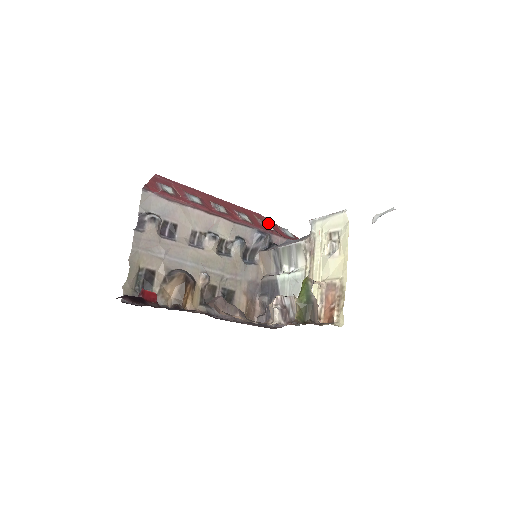
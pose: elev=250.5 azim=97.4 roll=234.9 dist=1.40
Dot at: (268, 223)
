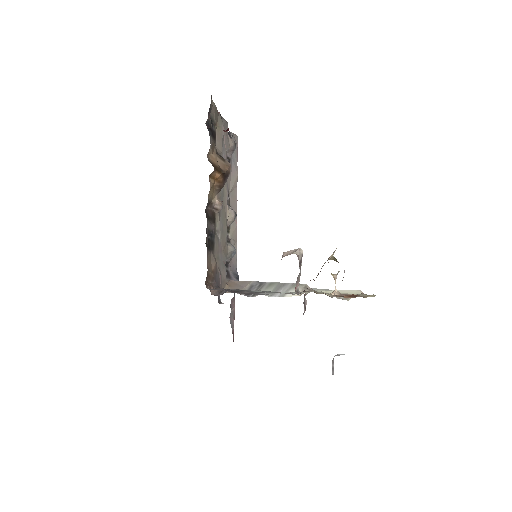
Dot at: occluded
